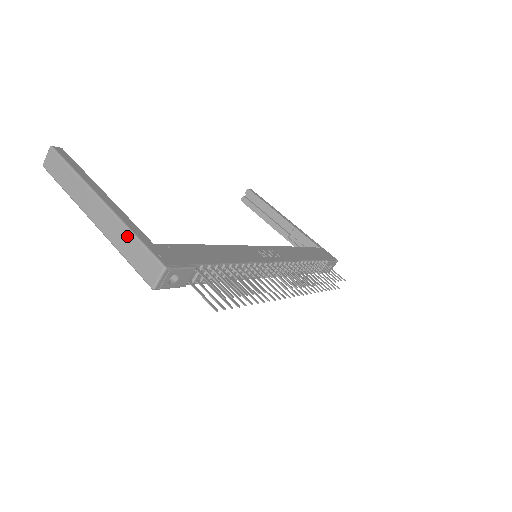
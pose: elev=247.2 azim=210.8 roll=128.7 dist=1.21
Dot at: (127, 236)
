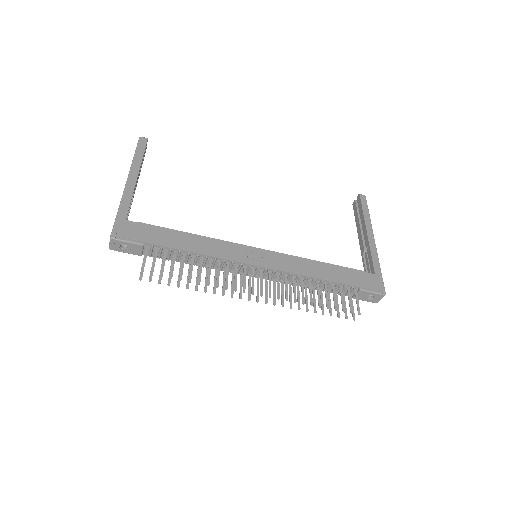
Dot at: (118, 209)
